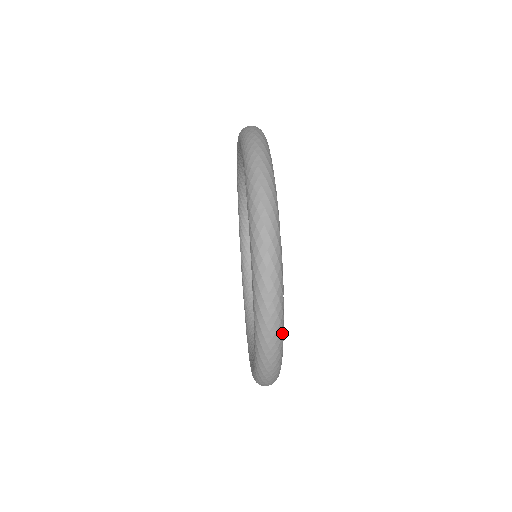
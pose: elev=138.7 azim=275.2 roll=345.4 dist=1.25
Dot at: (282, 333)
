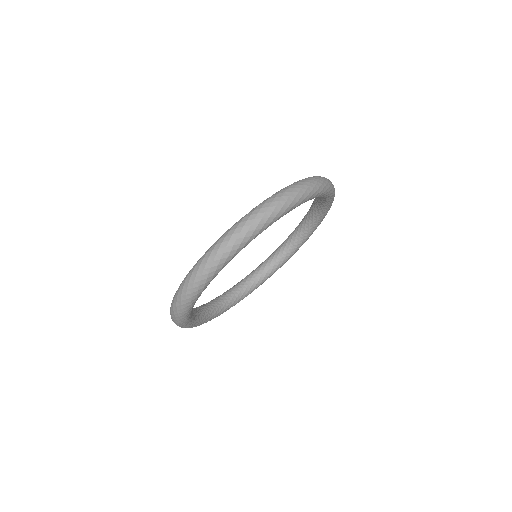
Dot at: occluded
